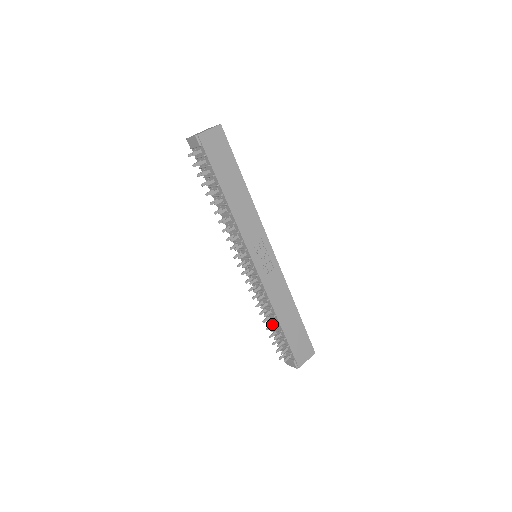
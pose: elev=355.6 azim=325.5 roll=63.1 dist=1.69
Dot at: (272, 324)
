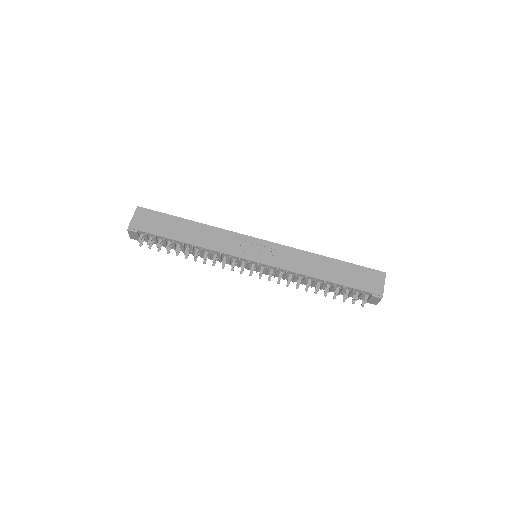
Dot at: (325, 288)
